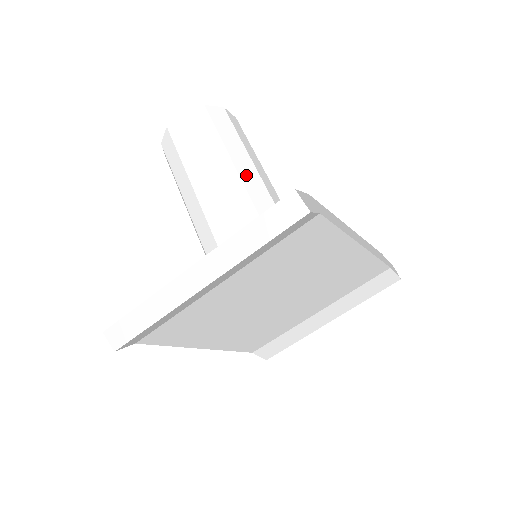
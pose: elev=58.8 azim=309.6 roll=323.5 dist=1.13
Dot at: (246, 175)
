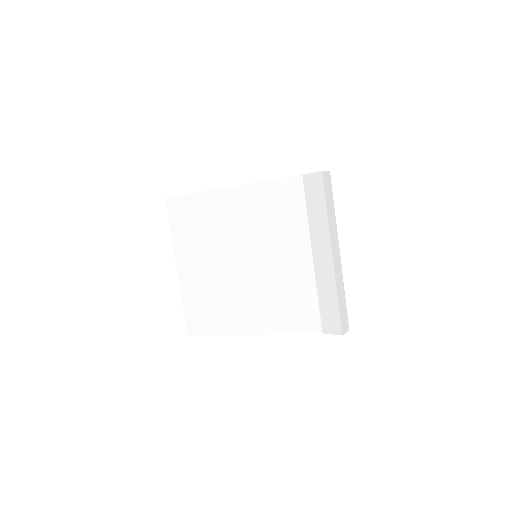
Dot at: occluded
